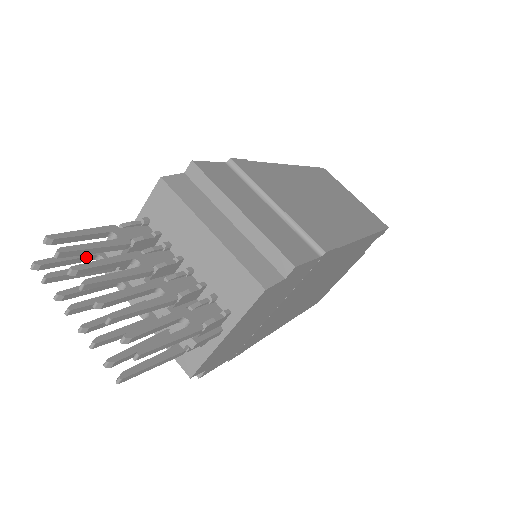
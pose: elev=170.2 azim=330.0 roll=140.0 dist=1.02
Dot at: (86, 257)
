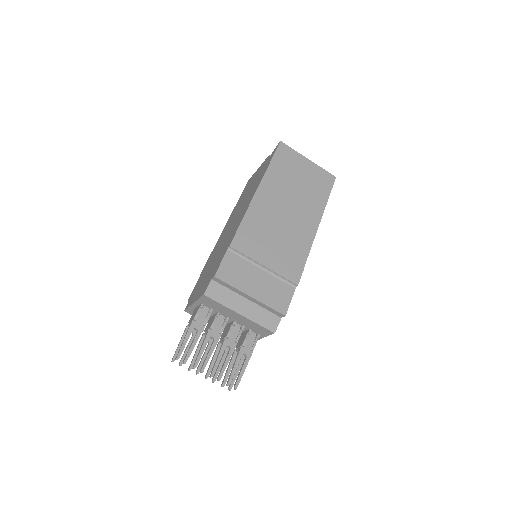
Dot at: occluded
